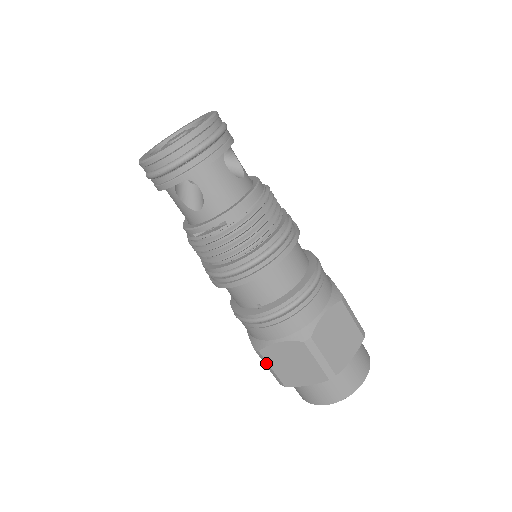
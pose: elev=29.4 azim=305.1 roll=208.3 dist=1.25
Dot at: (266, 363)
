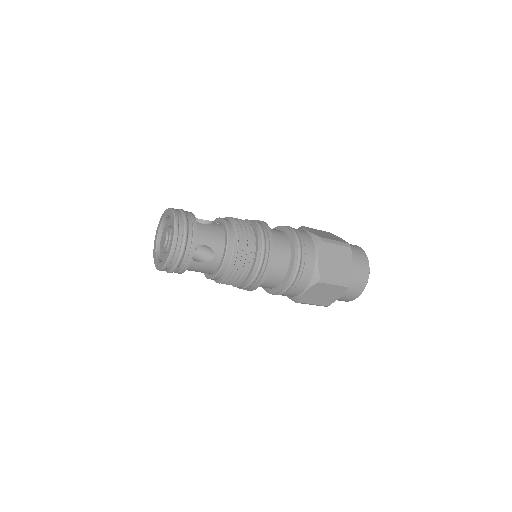
Dot at: occluded
